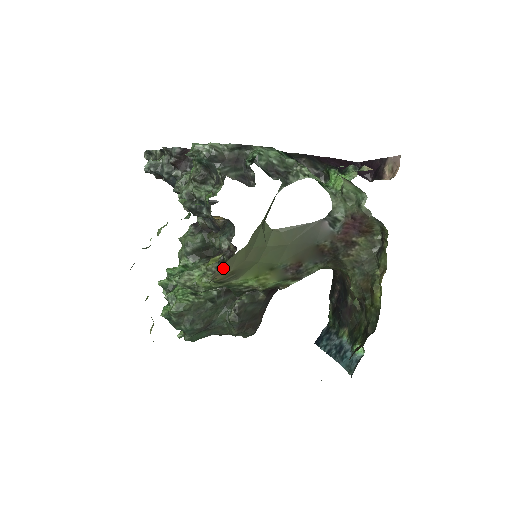
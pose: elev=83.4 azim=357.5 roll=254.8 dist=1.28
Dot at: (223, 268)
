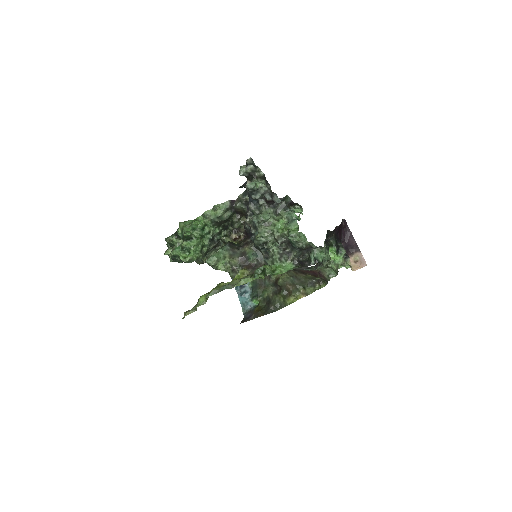
Dot at: occluded
